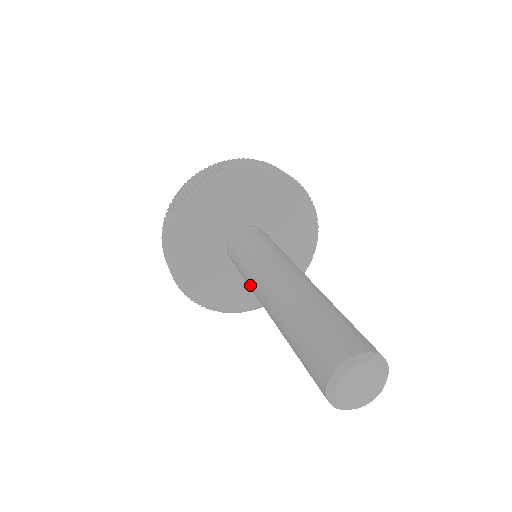
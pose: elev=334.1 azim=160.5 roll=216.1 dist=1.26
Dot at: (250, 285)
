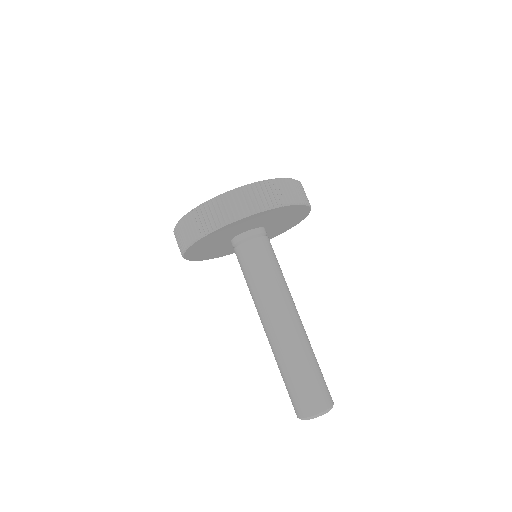
Dot at: (259, 295)
